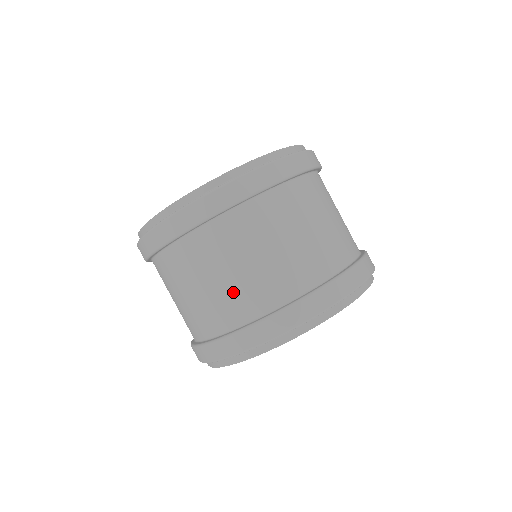
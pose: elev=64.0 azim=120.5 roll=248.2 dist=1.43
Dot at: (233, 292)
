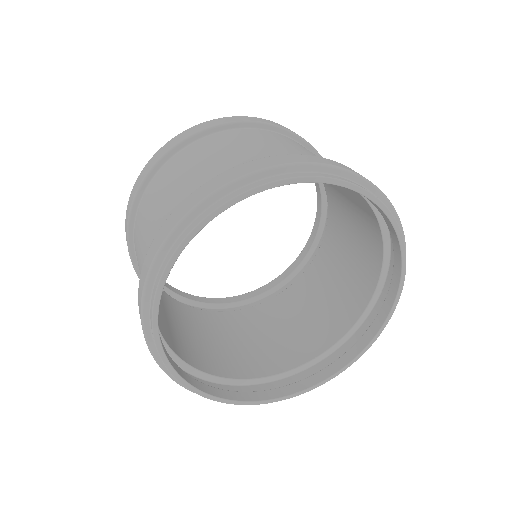
Dot at: (155, 223)
